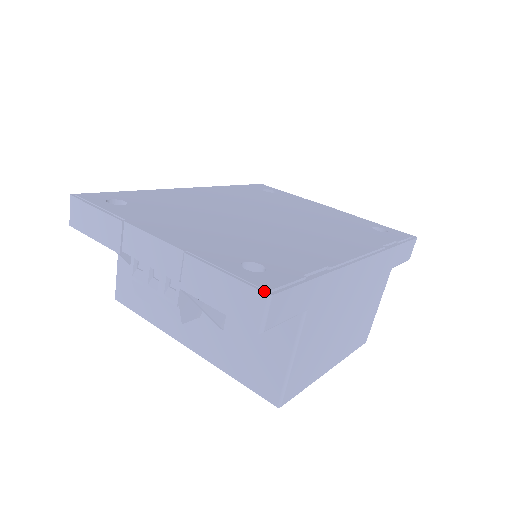
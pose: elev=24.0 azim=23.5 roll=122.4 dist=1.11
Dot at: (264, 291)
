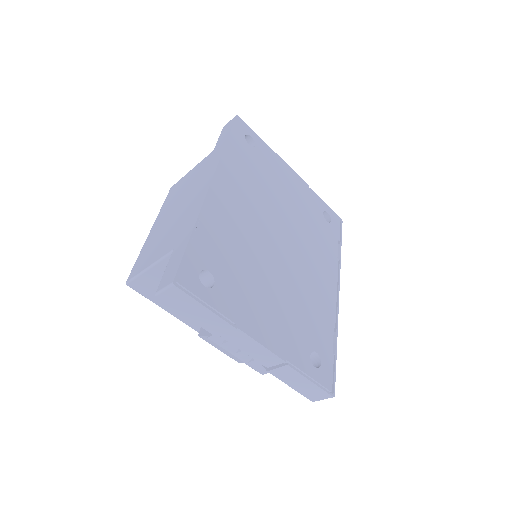
Dot at: (331, 394)
